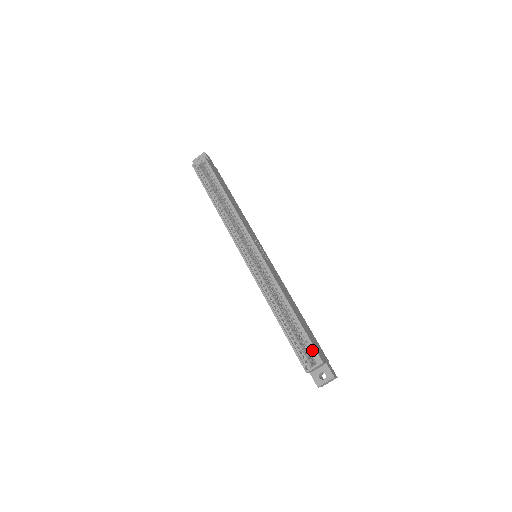
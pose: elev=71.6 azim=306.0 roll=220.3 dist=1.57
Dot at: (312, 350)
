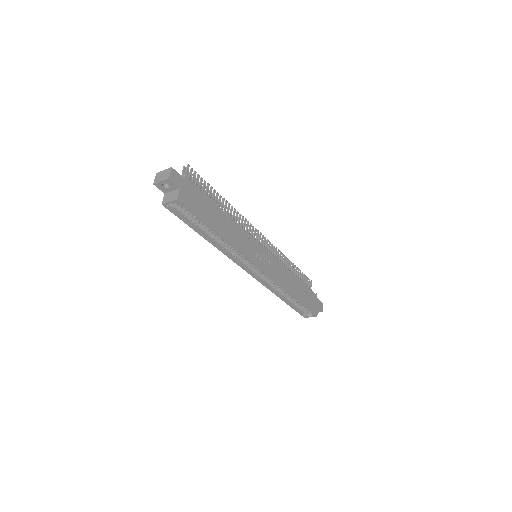
Dot at: (309, 311)
